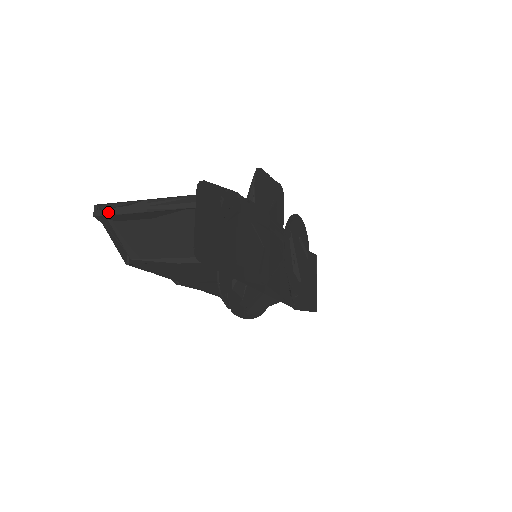
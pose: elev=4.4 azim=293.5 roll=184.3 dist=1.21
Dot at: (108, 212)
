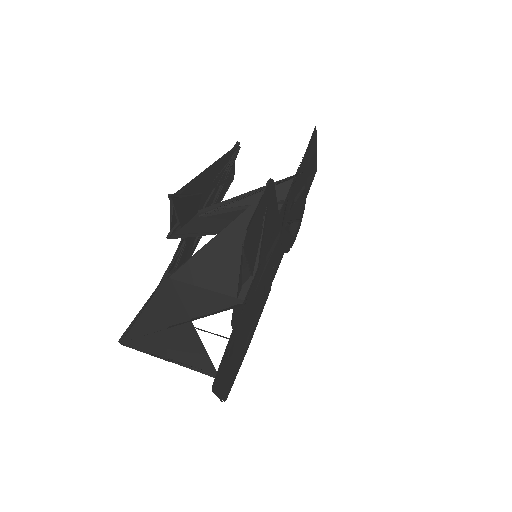
Dot at: occluded
